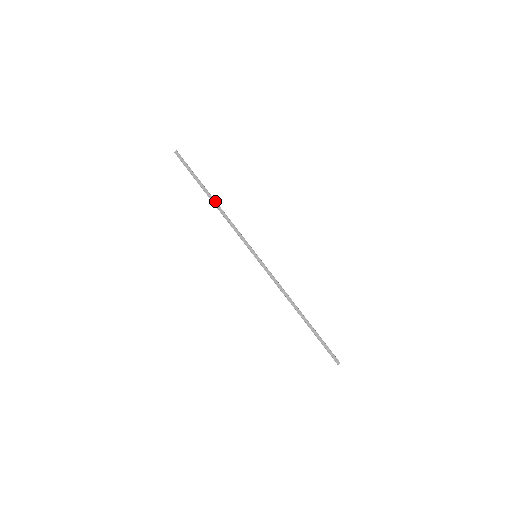
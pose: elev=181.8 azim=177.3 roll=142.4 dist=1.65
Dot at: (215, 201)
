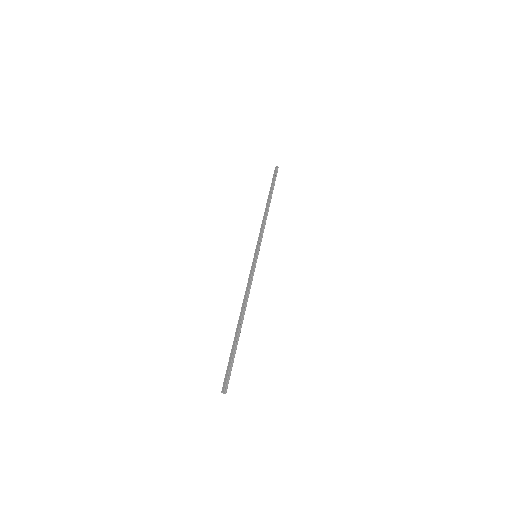
Dot at: (268, 205)
